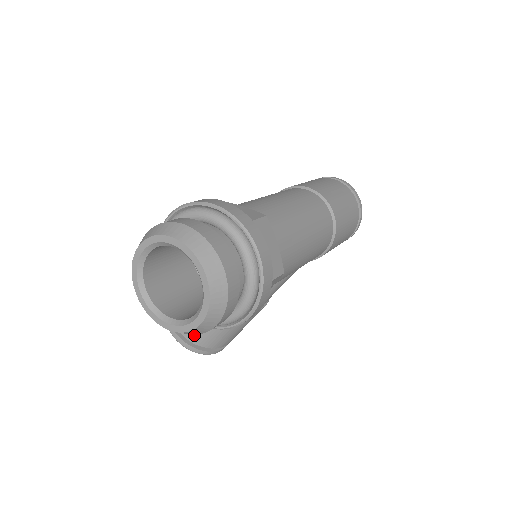
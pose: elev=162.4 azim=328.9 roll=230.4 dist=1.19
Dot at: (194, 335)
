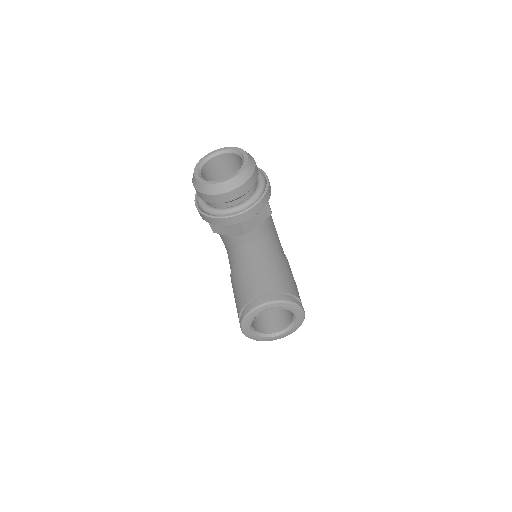
Dot at: (272, 286)
